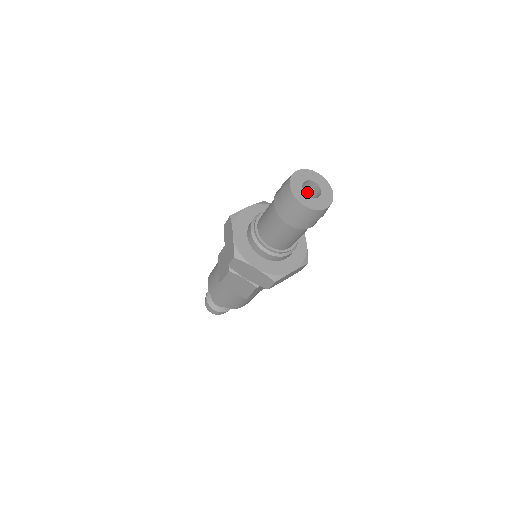
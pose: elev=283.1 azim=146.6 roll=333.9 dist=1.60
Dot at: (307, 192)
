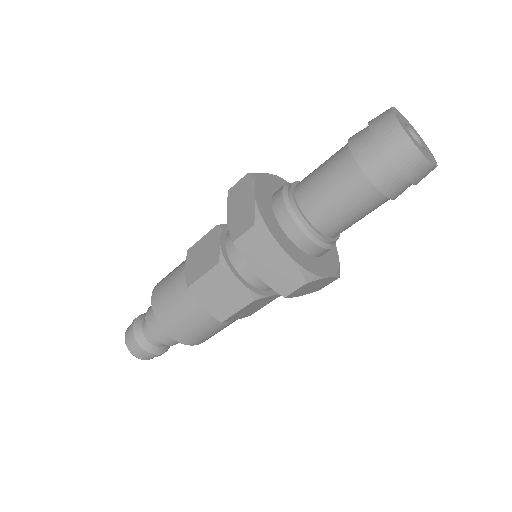
Dot at: occluded
